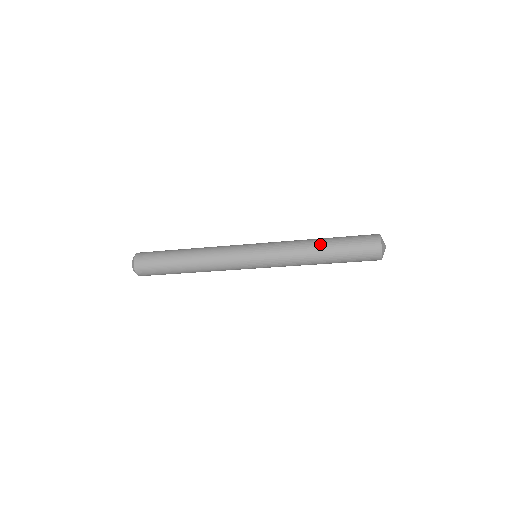
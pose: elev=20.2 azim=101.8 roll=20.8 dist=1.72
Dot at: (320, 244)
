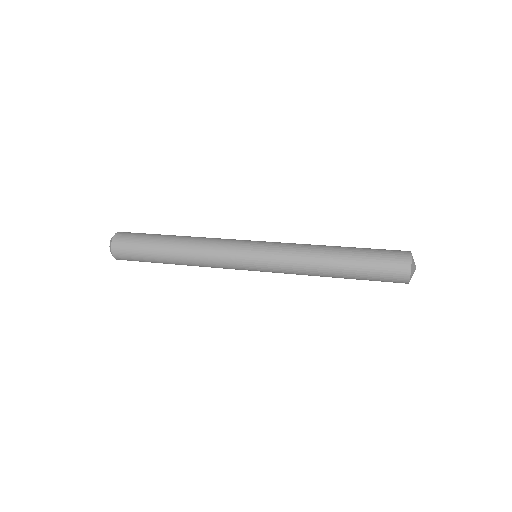
Dot at: (336, 249)
